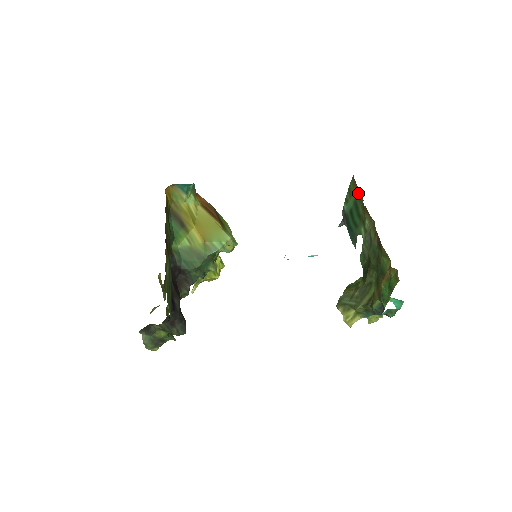
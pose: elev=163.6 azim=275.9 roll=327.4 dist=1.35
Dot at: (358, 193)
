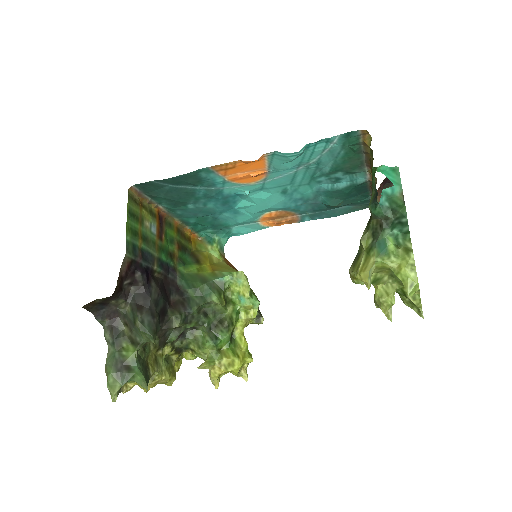
Dot at: occluded
